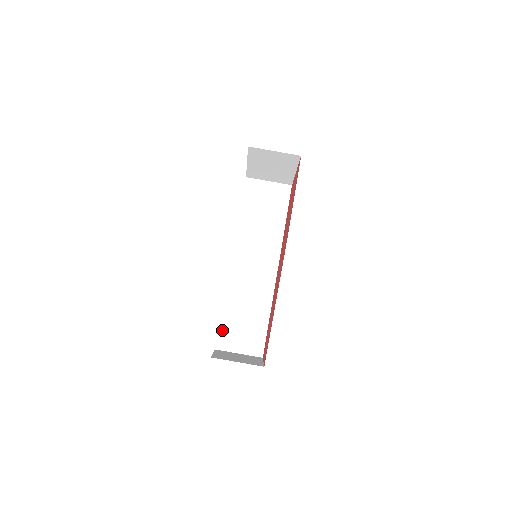
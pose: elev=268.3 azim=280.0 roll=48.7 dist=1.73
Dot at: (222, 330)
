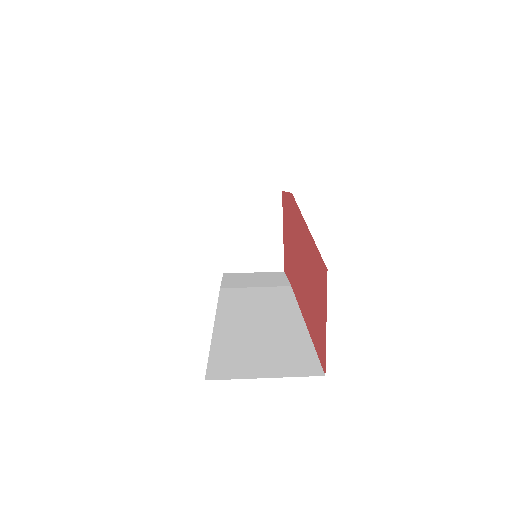
Dot at: (217, 358)
